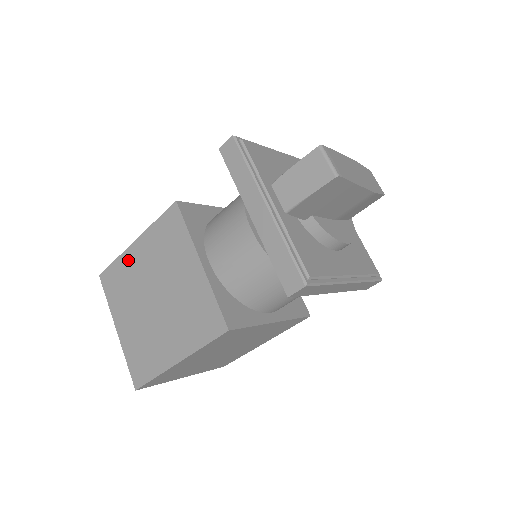
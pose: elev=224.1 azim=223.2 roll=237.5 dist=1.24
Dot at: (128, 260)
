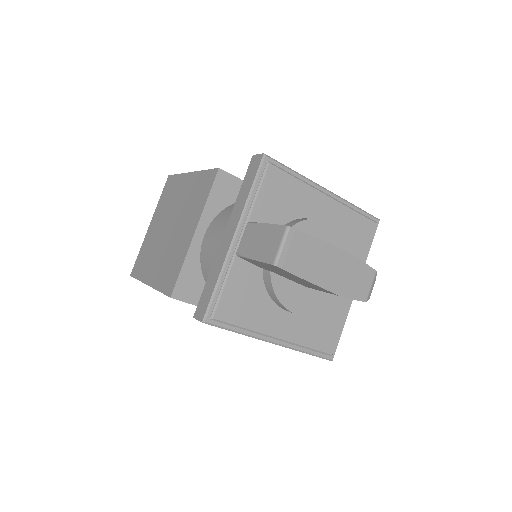
Dot at: (181, 182)
